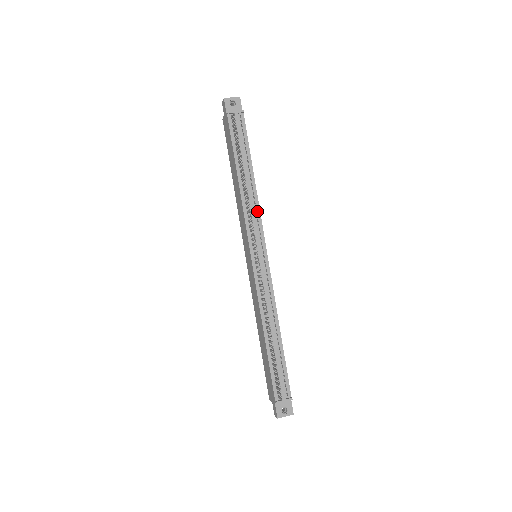
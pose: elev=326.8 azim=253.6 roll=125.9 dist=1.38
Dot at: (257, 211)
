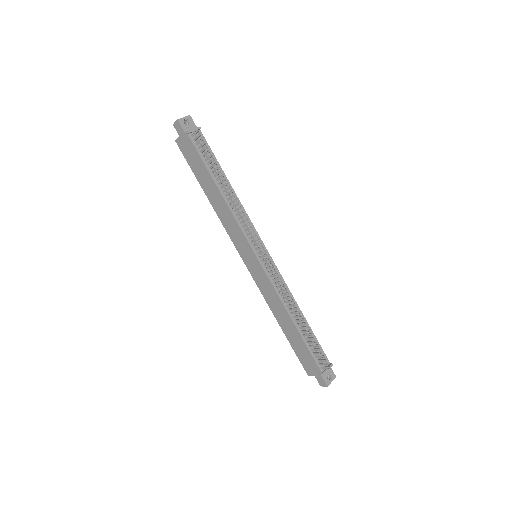
Dot at: occluded
